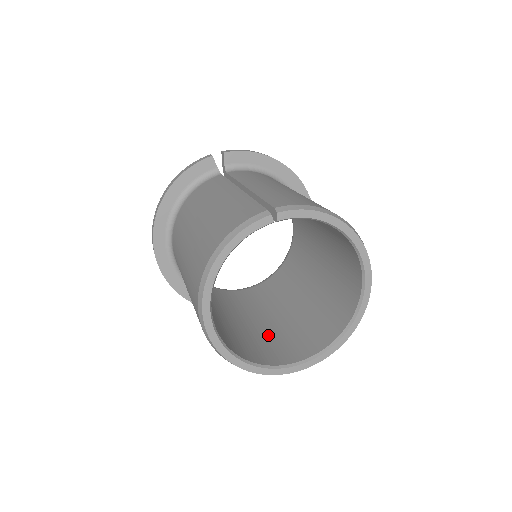
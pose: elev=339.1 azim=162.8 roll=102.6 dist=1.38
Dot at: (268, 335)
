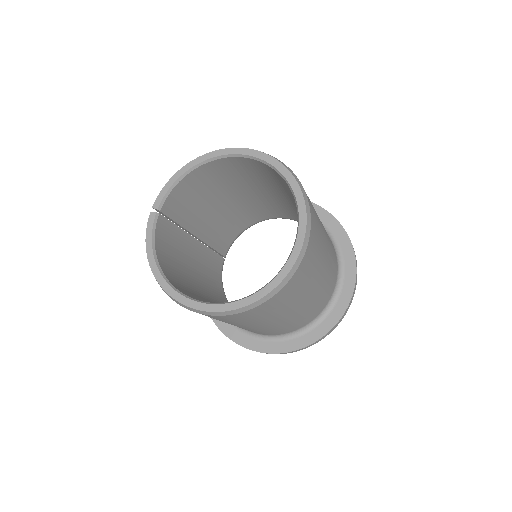
Dot at: occluded
